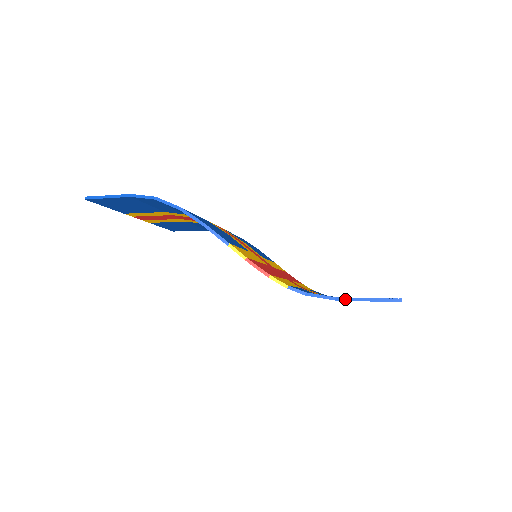
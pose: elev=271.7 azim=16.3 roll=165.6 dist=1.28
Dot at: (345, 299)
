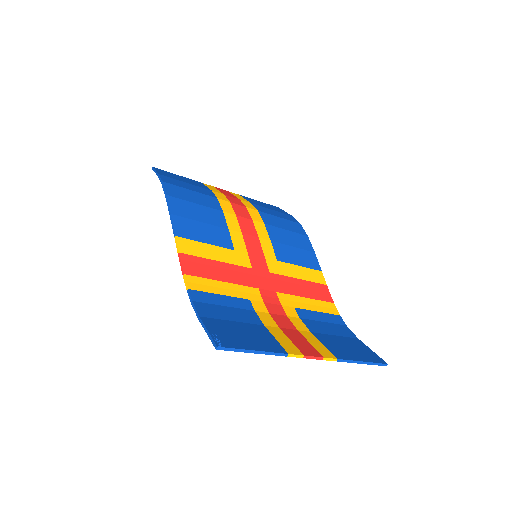
Dot at: (201, 322)
